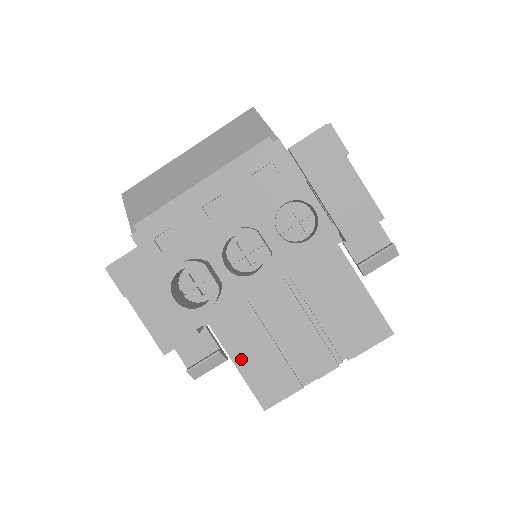
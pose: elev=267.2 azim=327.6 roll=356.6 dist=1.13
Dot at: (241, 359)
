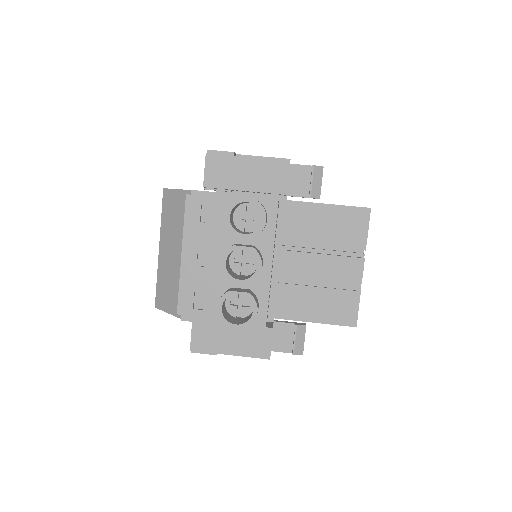
Dot at: (312, 316)
